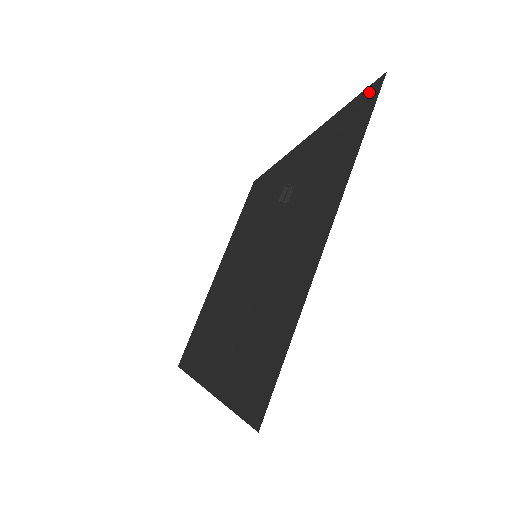
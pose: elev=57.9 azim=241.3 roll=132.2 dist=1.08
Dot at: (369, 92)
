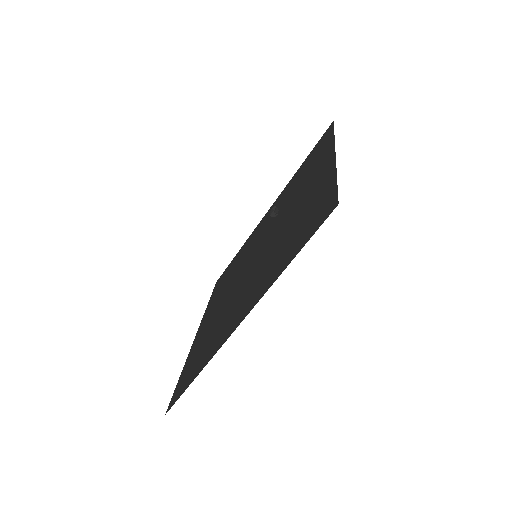
Dot at: (325, 134)
